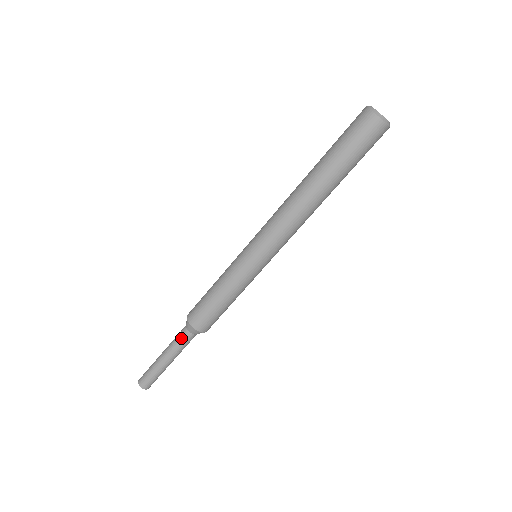
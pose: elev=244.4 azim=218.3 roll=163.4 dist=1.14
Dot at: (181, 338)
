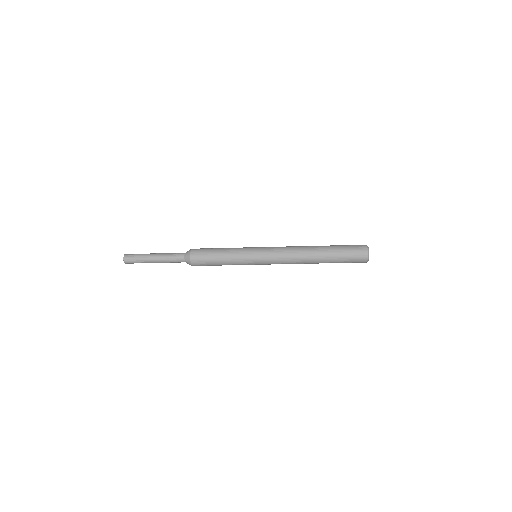
Dot at: (176, 258)
